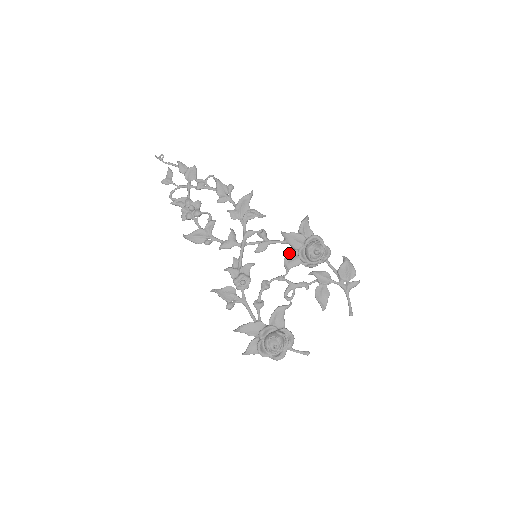
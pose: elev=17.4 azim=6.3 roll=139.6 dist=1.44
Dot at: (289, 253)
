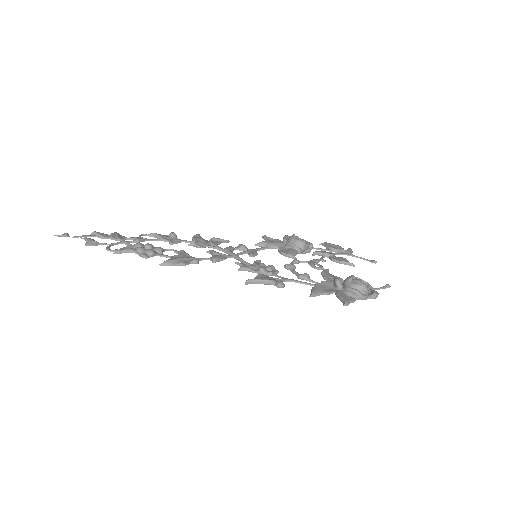
Dot at: (281, 249)
